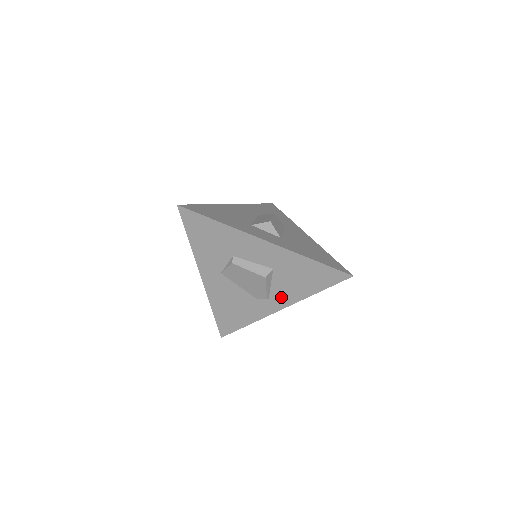
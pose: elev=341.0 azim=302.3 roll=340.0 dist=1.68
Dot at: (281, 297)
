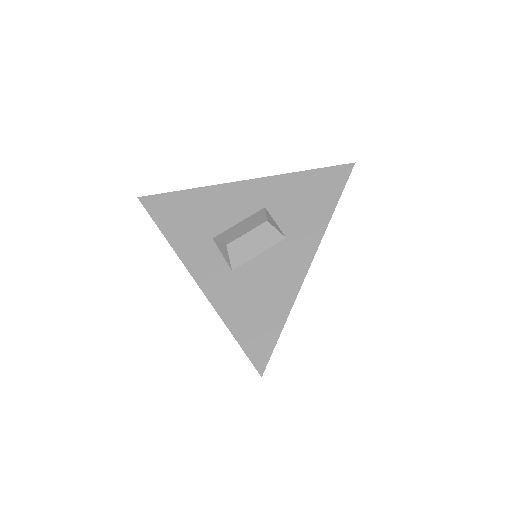
Dot at: occluded
